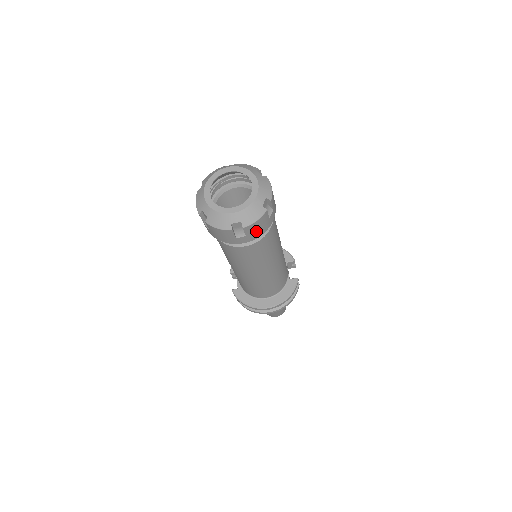
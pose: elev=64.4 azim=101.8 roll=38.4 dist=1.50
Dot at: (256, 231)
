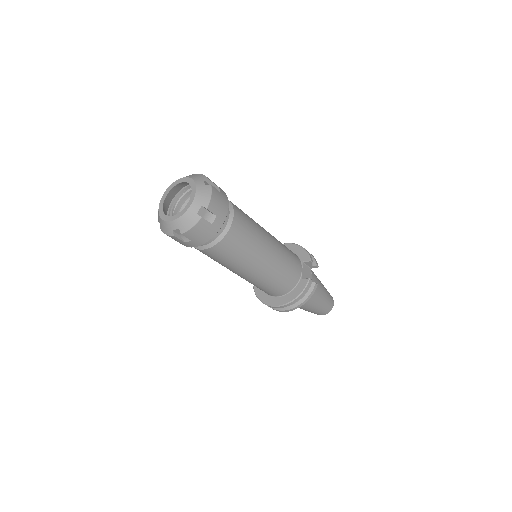
Dot at: (200, 236)
